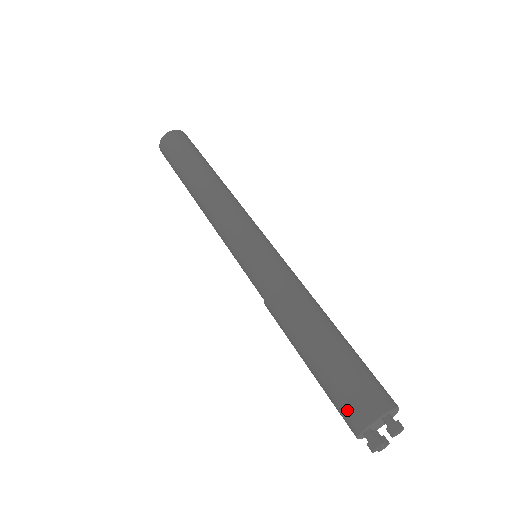
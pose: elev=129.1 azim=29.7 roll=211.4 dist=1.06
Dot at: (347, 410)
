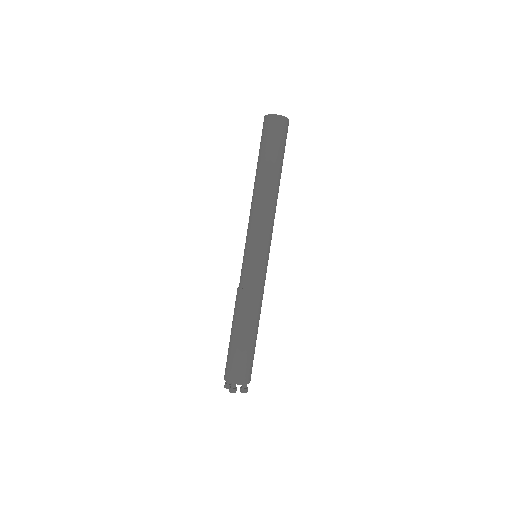
Dot at: (237, 372)
